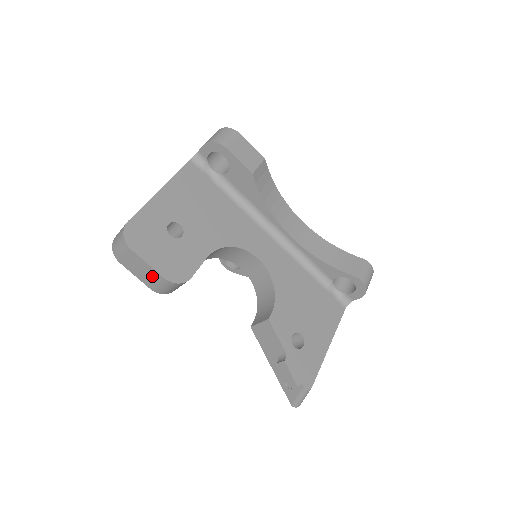
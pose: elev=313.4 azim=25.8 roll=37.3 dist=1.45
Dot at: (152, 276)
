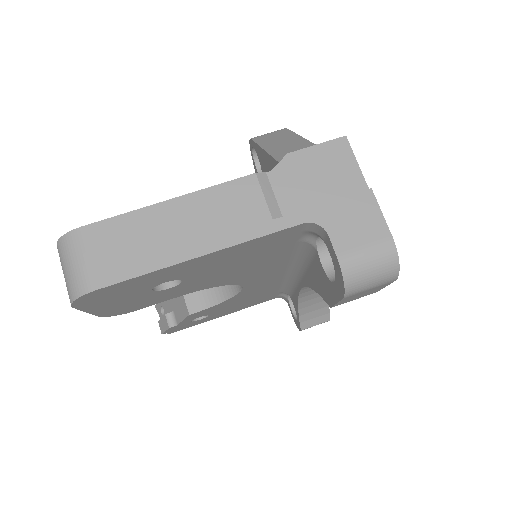
Dot at: occluded
